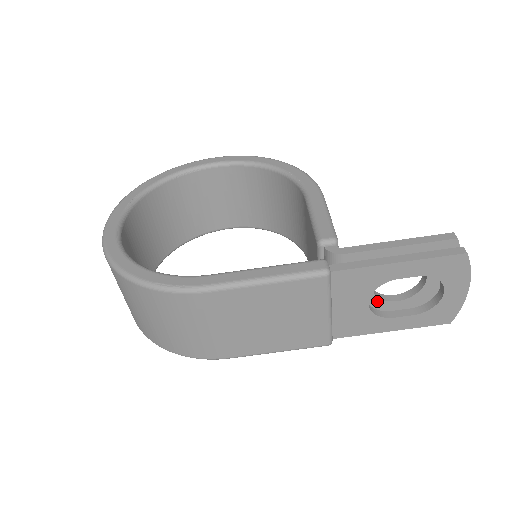
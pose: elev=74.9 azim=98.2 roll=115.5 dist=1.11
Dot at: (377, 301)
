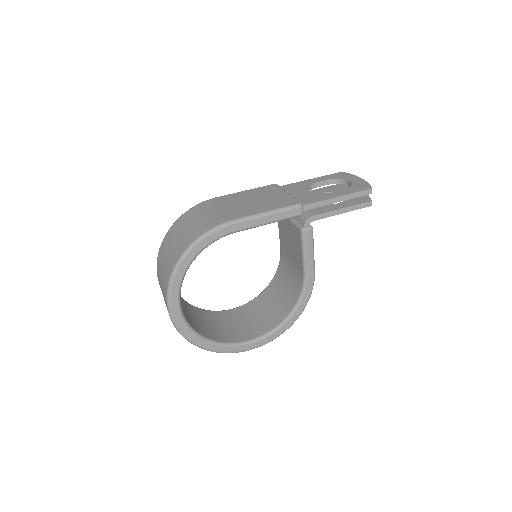
Dot at: (325, 206)
